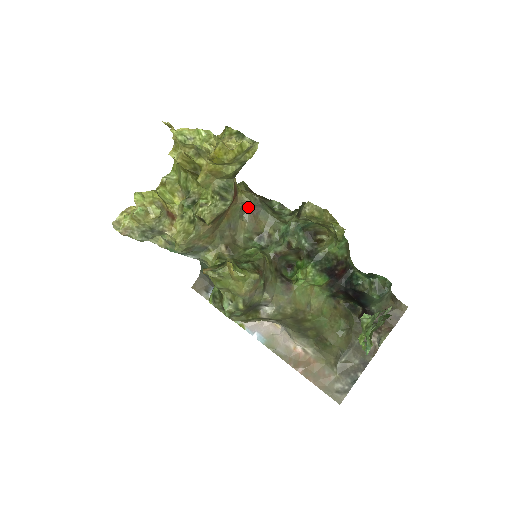
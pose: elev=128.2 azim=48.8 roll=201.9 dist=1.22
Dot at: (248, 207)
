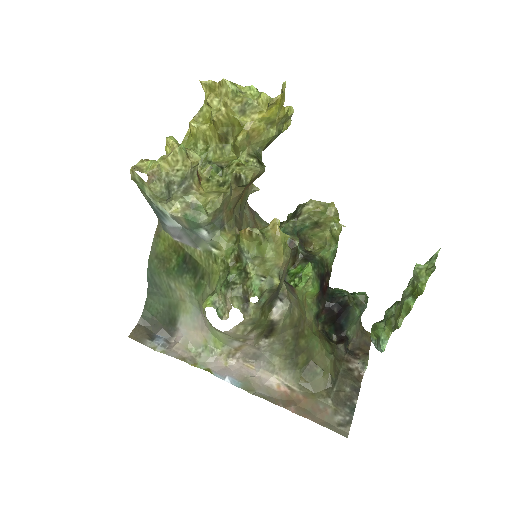
Dot at: (248, 204)
